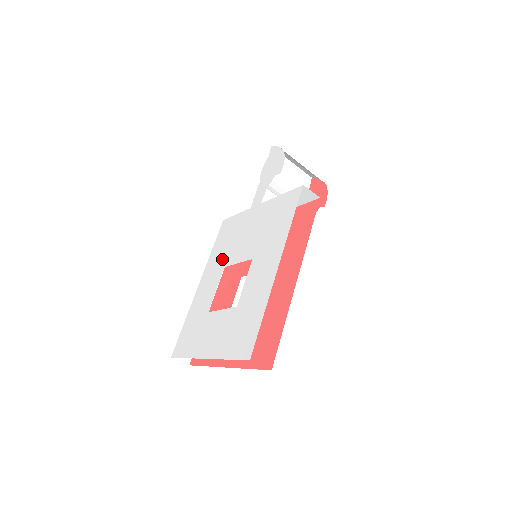
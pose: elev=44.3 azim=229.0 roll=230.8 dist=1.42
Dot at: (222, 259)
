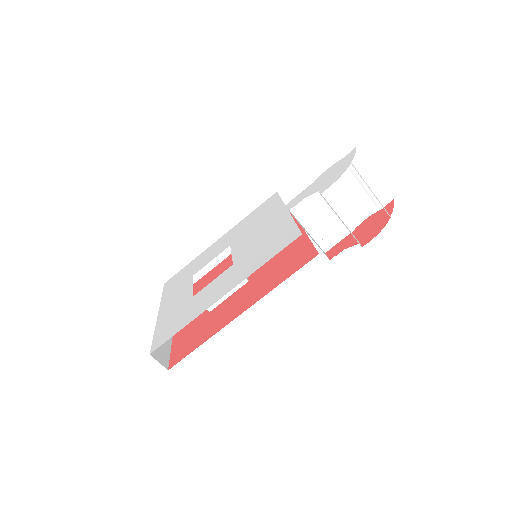
Dot at: (237, 235)
